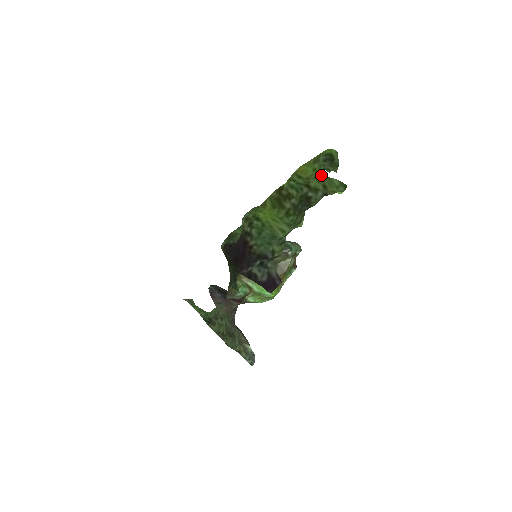
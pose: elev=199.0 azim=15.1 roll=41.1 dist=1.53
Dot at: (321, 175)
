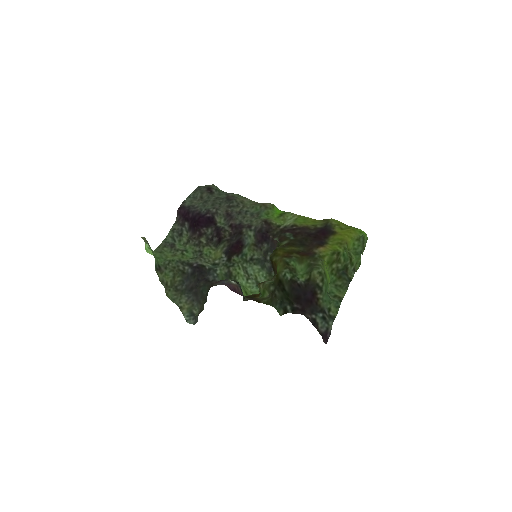
Dot at: (358, 254)
